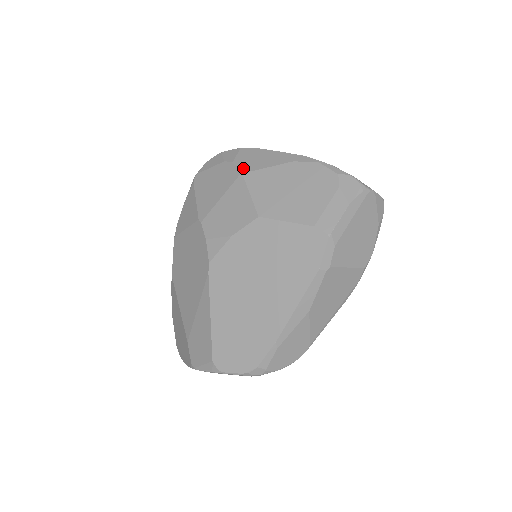
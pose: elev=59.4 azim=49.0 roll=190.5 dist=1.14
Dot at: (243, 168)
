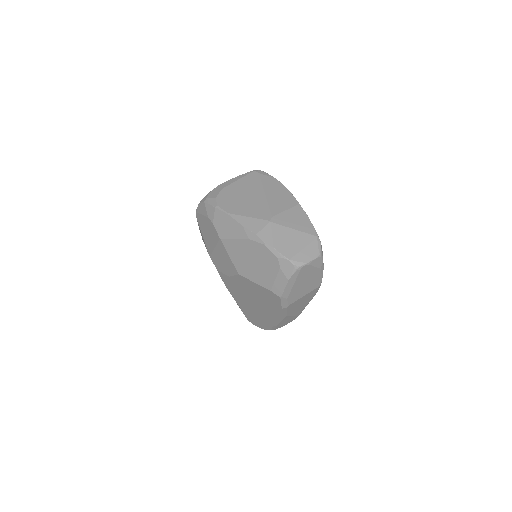
Dot at: (220, 233)
